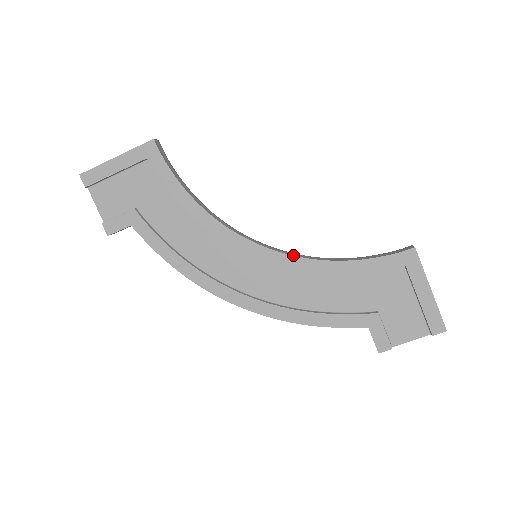
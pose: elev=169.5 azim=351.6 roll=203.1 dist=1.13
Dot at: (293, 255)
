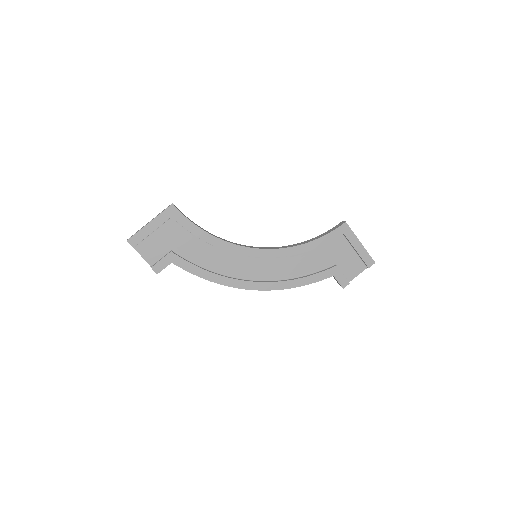
Dot at: (279, 248)
